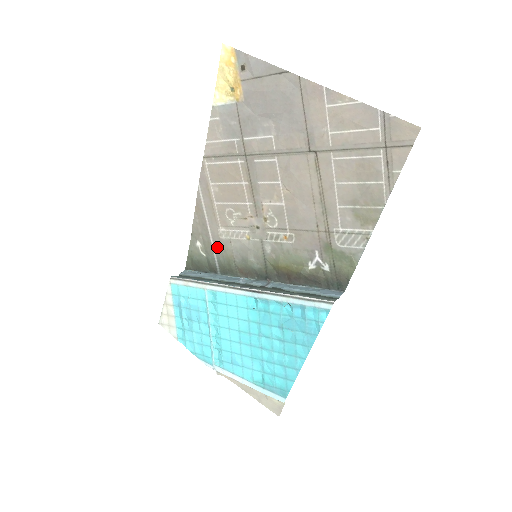
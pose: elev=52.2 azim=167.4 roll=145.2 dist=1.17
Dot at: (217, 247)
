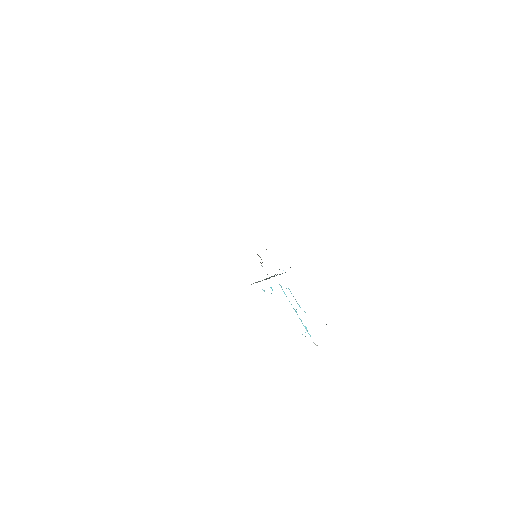
Dot at: occluded
